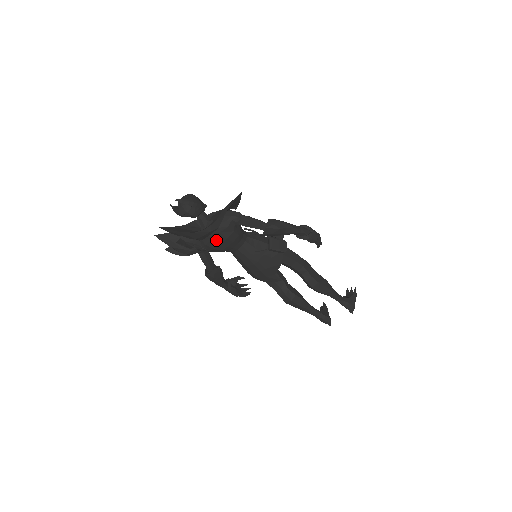
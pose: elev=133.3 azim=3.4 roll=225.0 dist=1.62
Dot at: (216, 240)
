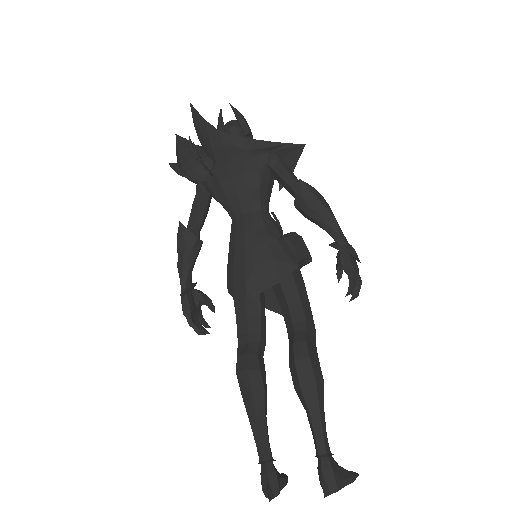
Dot at: (231, 168)
